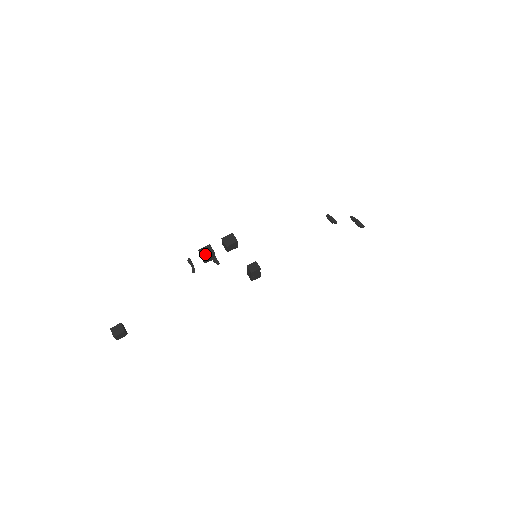
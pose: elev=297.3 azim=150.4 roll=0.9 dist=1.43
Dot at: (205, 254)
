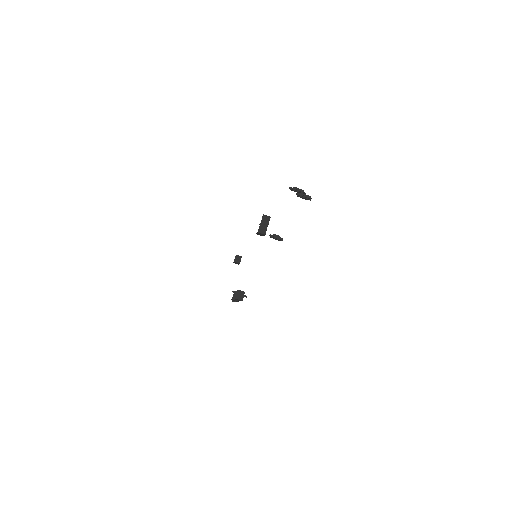
Dot at: (236, 301)
